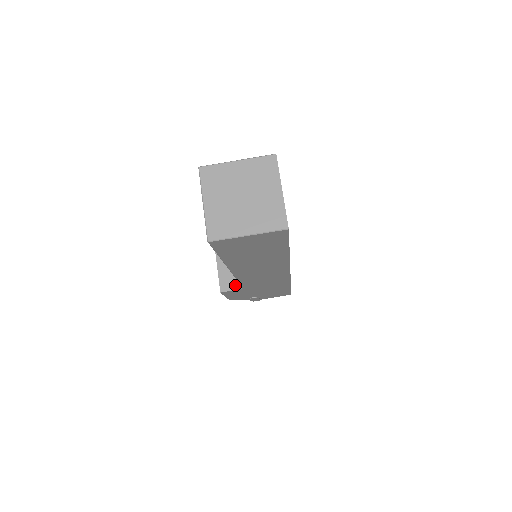
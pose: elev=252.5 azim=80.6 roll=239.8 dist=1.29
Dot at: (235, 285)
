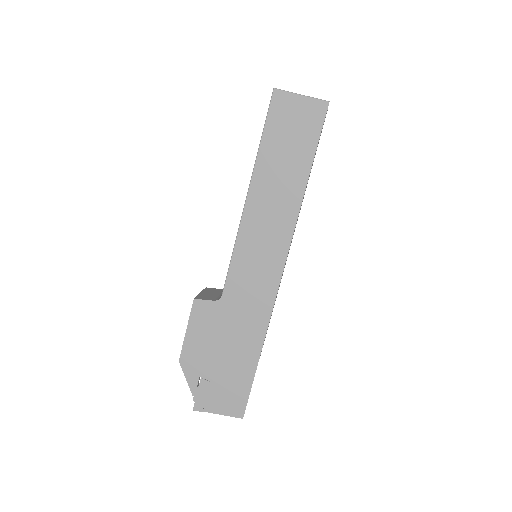
Dot at: (213, 299)
